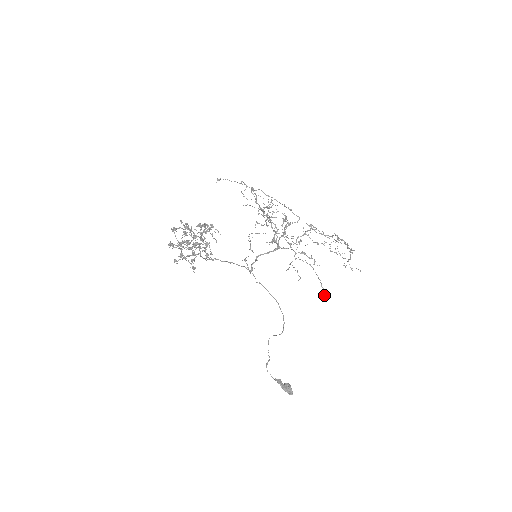
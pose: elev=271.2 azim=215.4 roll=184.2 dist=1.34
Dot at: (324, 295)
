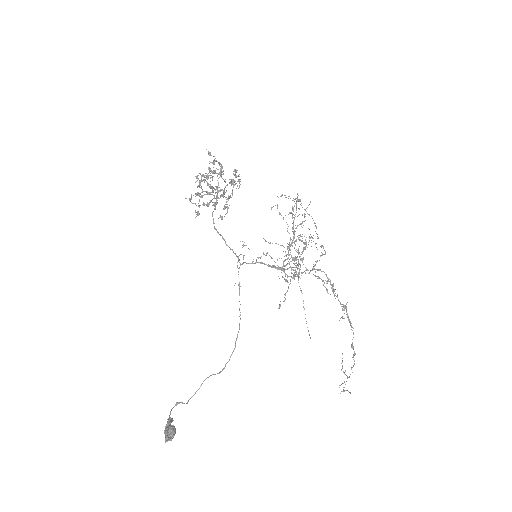
Dot at: (280, 306)
